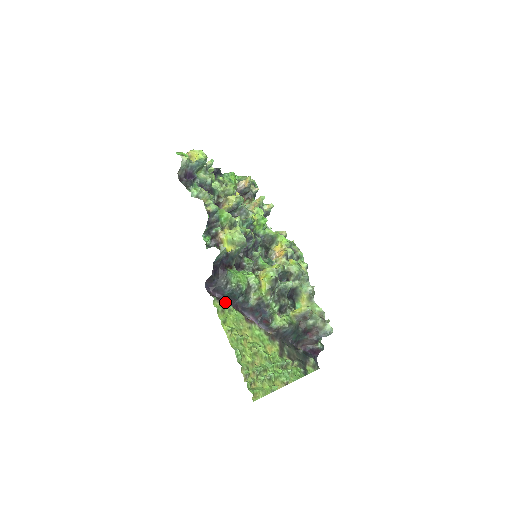
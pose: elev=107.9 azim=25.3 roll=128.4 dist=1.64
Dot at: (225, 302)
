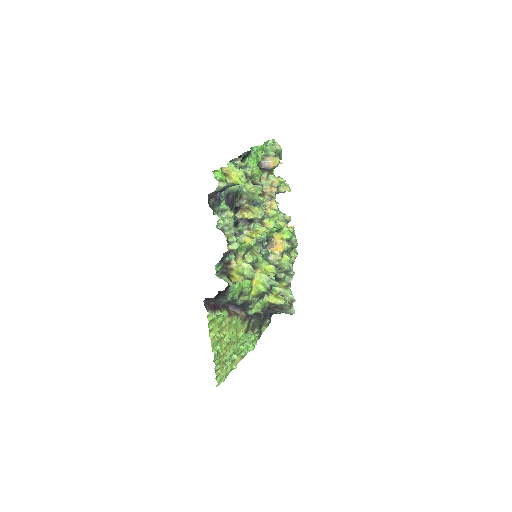
Dot at: (216, 305)
